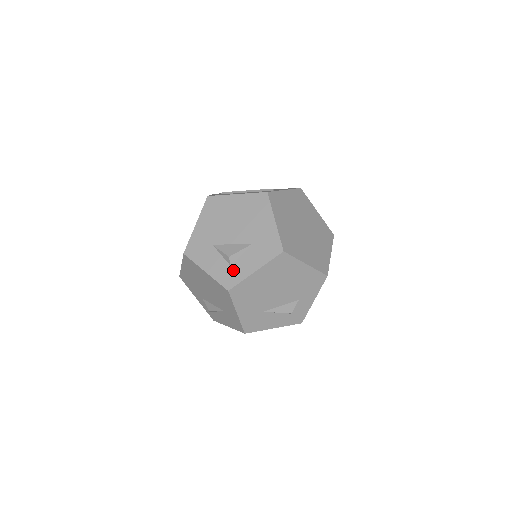
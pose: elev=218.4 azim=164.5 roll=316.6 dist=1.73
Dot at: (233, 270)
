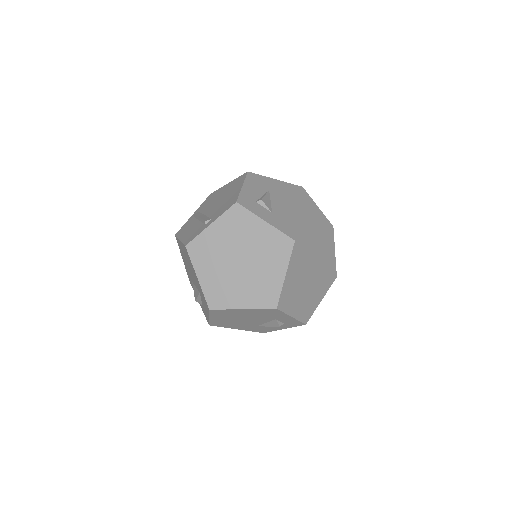
Dot at: (204, 310)
